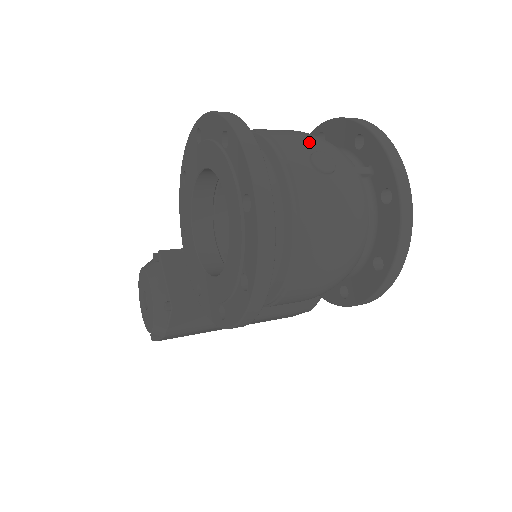
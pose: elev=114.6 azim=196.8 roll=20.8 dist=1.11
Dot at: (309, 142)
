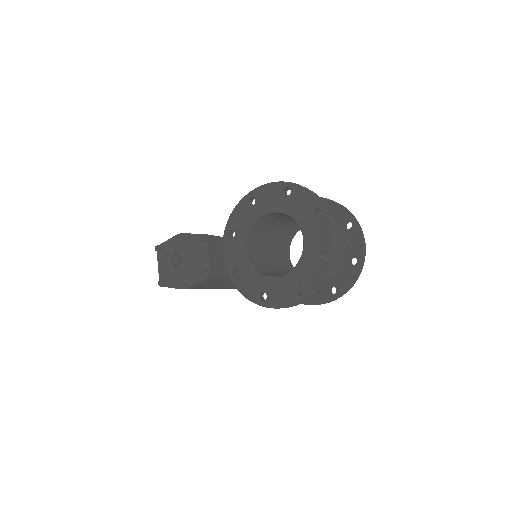
Dot at: (339, 223)
